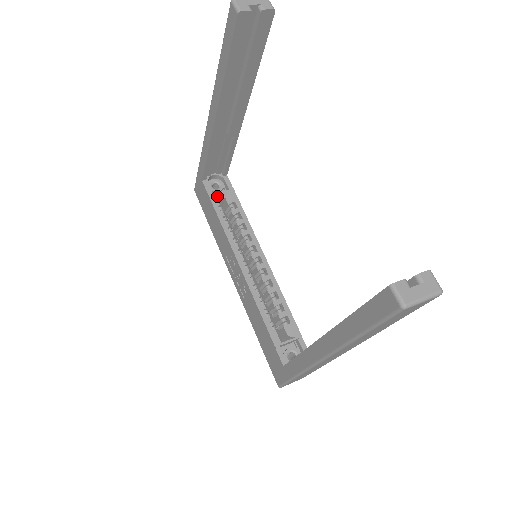
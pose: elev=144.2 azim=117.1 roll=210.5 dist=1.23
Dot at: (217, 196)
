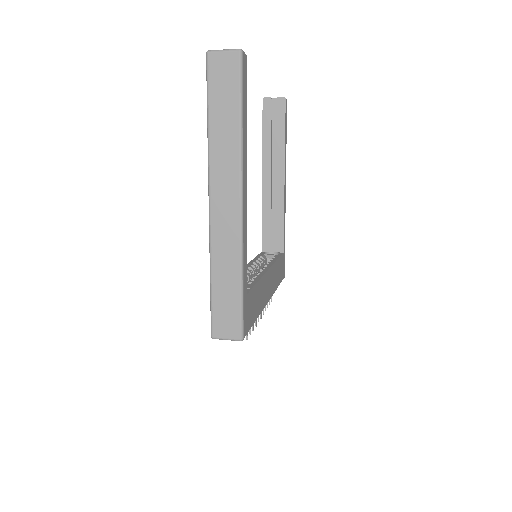
Dot at: (265, 256)
